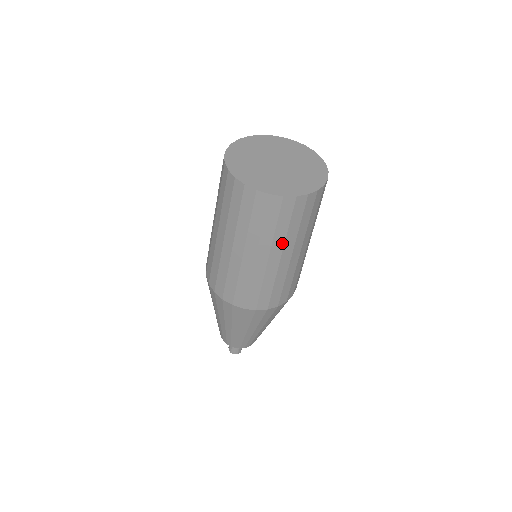
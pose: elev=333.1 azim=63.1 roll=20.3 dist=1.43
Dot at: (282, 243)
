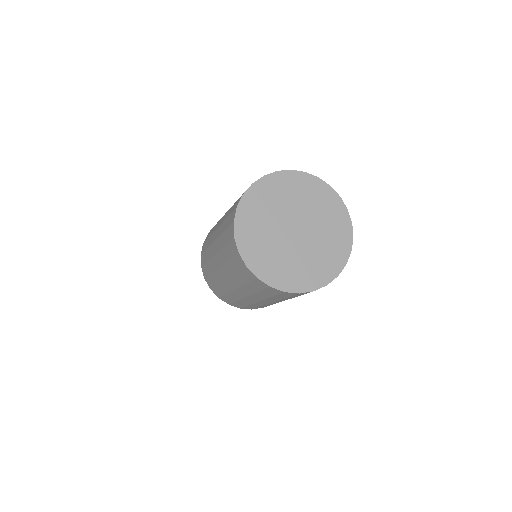
Dot at: occluded
